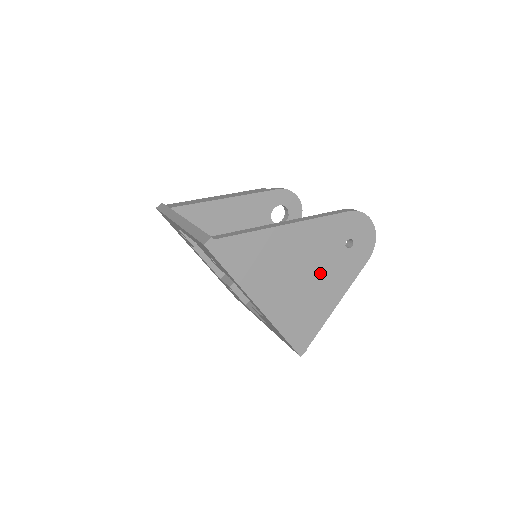
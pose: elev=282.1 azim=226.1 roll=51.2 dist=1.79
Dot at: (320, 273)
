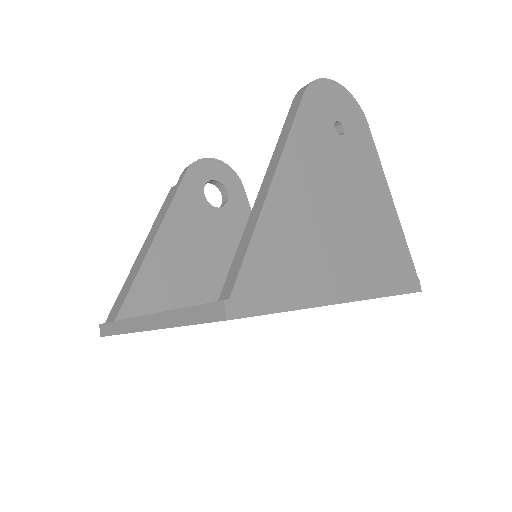
Dot at: (351, 191)
